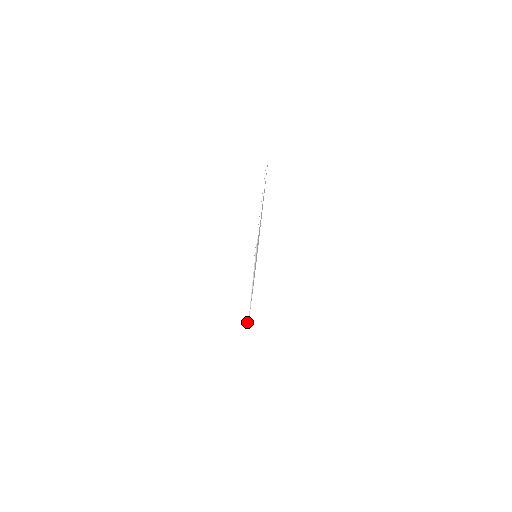
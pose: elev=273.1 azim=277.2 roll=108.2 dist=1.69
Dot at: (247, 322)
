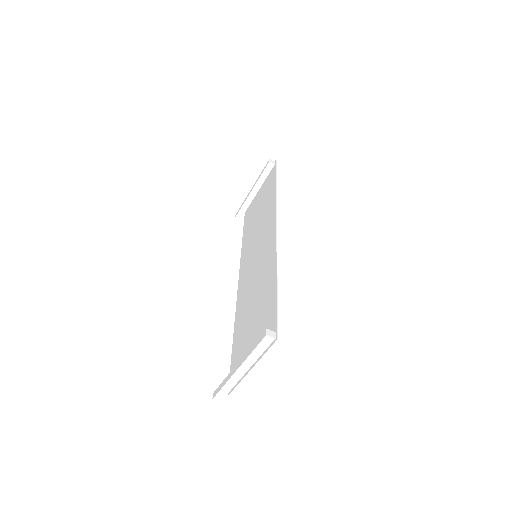
Dot at: (241, 217)
